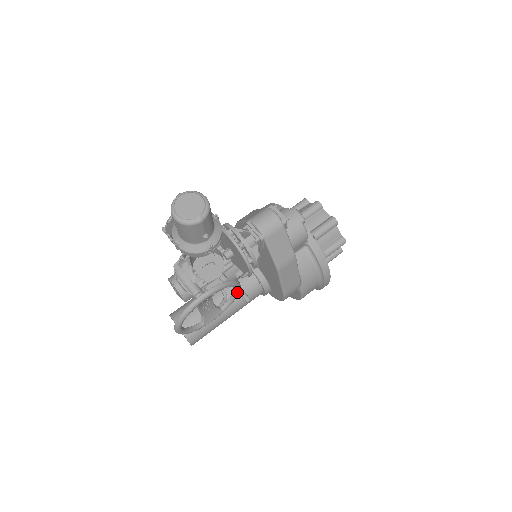
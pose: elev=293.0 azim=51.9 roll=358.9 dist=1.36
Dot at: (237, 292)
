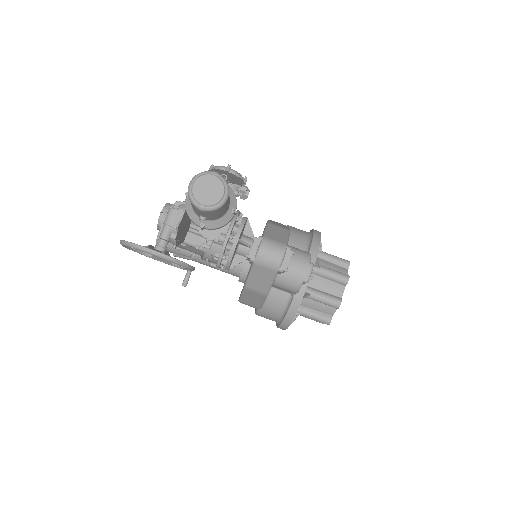
Dot at: occluded
